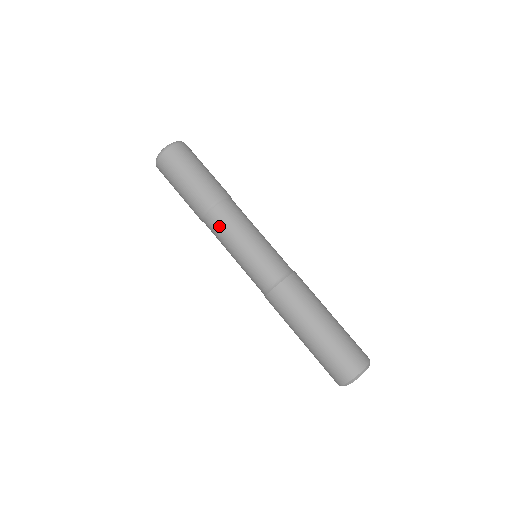
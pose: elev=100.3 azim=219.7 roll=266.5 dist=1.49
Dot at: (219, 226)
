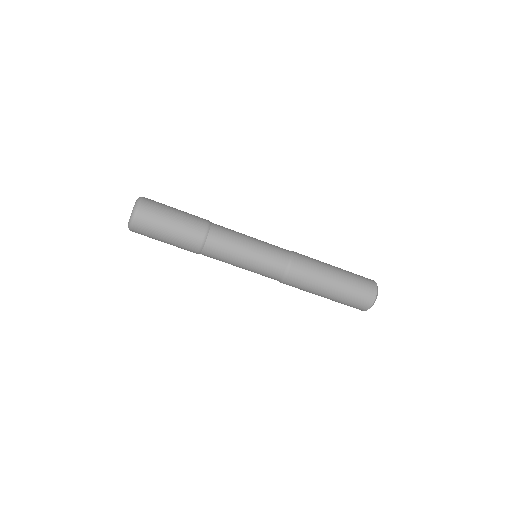
Dot at: (219, 251)
